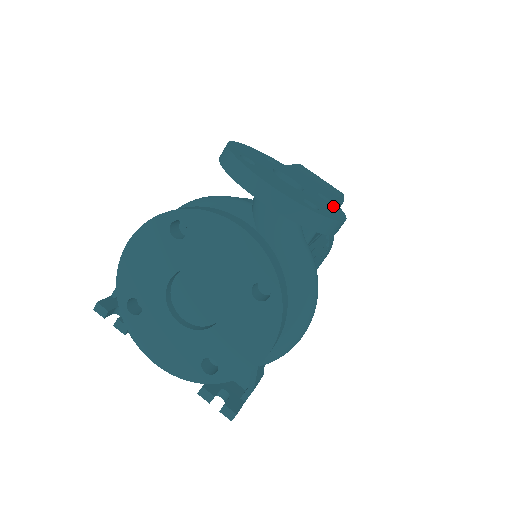
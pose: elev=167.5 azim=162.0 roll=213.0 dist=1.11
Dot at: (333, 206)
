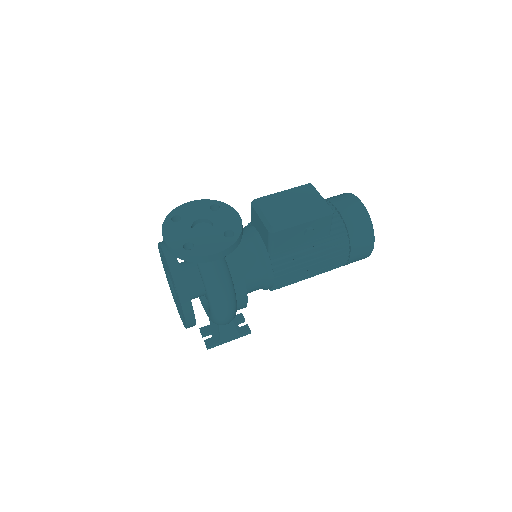
Dot at: (226, 241)
